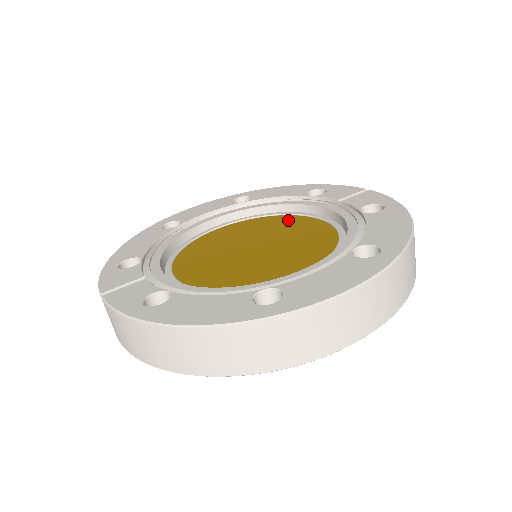
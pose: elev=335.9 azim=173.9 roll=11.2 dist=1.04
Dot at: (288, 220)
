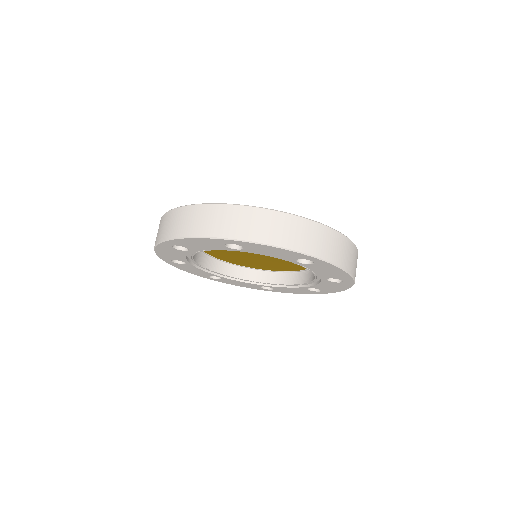
Dot at: occluded
